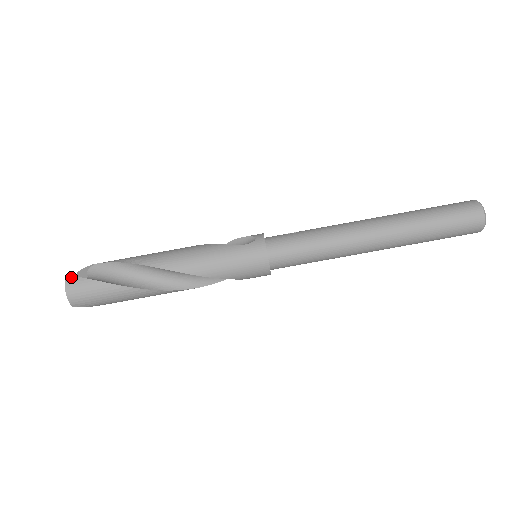
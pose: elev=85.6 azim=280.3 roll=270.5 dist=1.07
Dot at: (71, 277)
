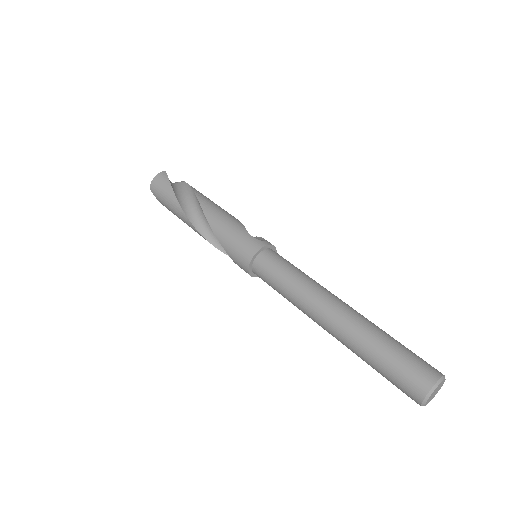
Dot at: (165, 173)
